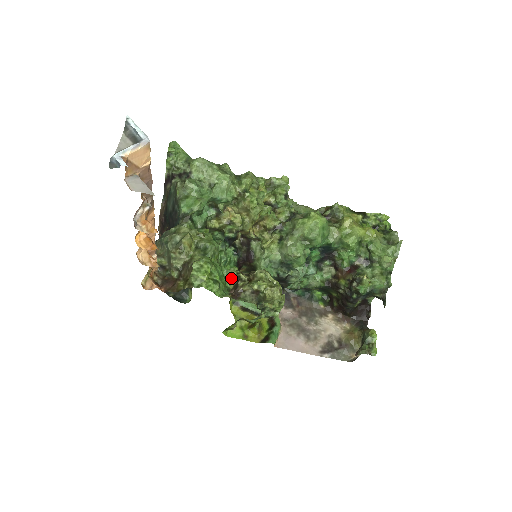
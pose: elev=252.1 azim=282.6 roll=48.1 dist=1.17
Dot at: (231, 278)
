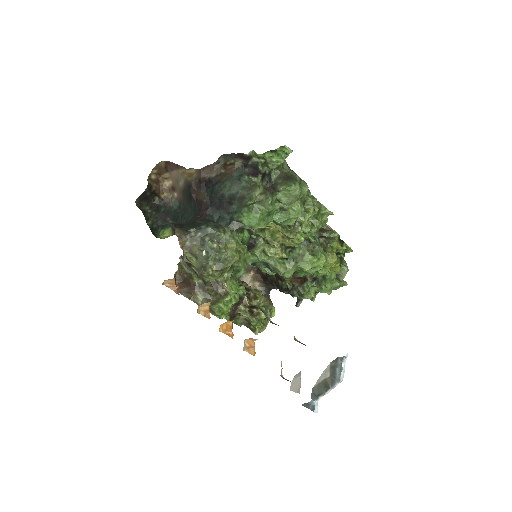
Dot at: occluded
